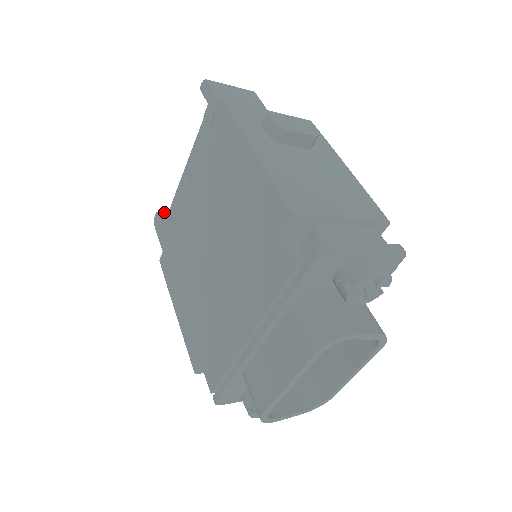
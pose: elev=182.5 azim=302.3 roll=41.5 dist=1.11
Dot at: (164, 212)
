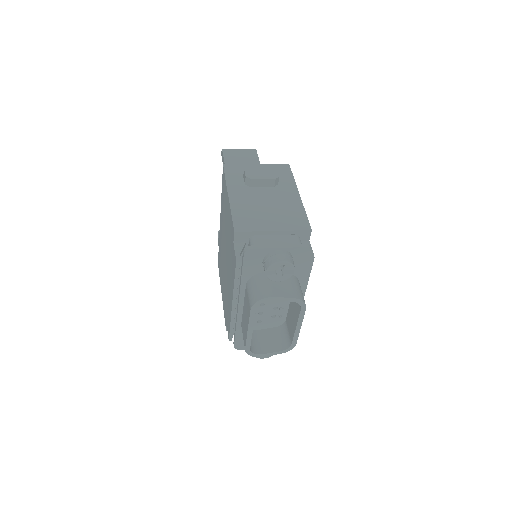
Dot at: occluded
